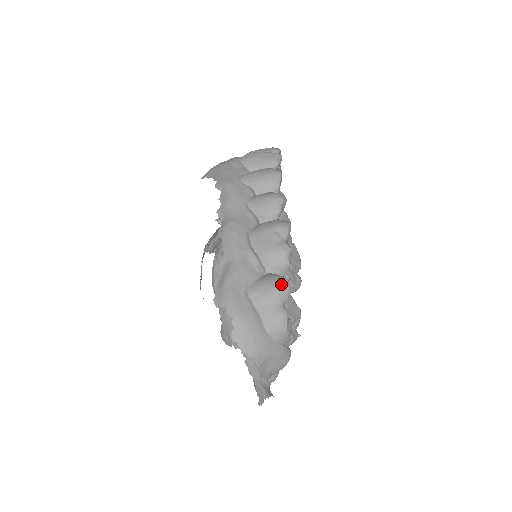
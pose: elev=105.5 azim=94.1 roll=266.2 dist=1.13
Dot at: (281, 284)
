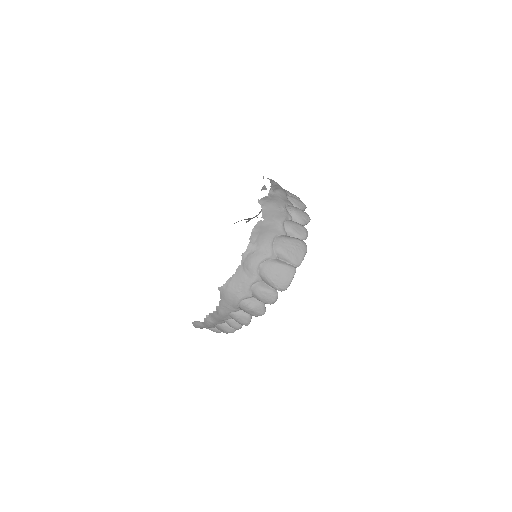
Dot at: occluded
